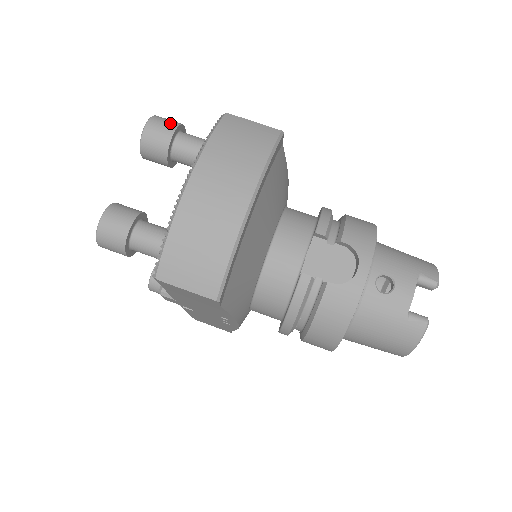
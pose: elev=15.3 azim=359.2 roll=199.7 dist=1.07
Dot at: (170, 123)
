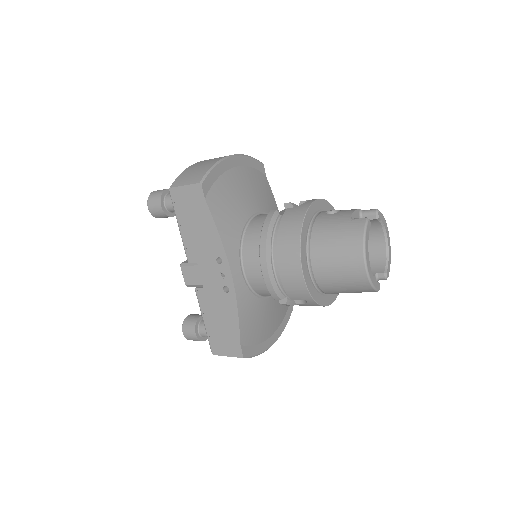
Dot at: occluded
